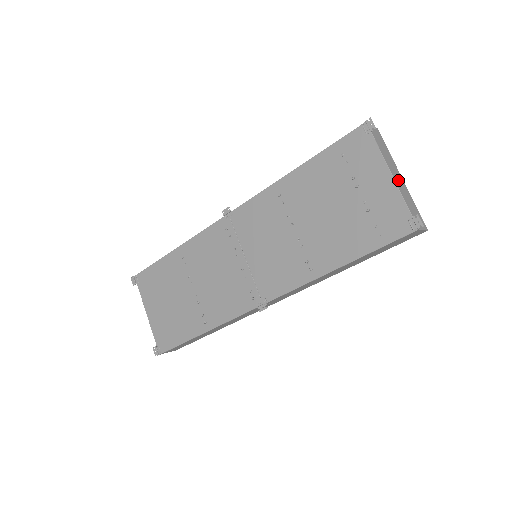
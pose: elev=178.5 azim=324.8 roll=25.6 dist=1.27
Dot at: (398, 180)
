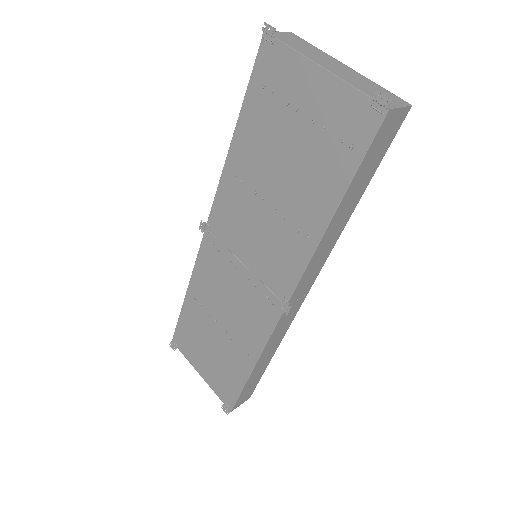
Dot at: (337, 70)
